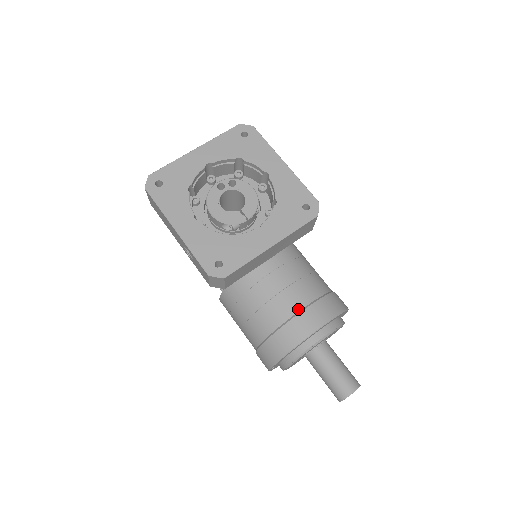
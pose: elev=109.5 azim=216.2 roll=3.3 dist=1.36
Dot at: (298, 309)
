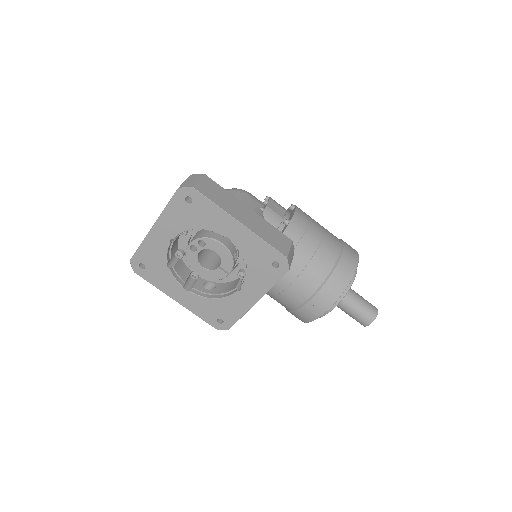
Dot at: (304, 300)
